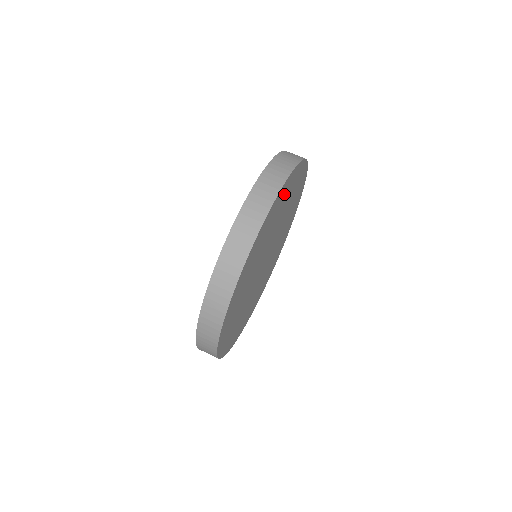
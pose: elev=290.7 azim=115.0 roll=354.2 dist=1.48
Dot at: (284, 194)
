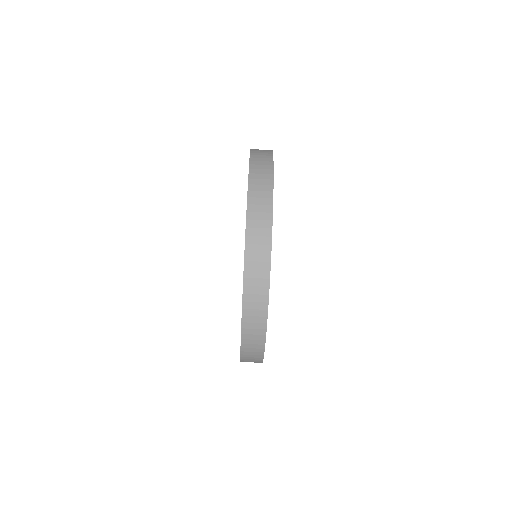
Dot at: occluded
